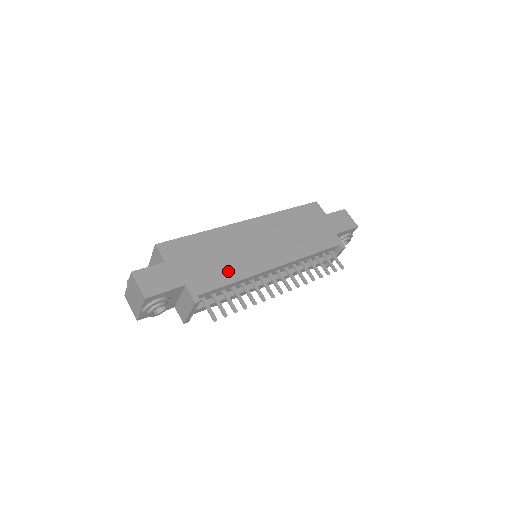
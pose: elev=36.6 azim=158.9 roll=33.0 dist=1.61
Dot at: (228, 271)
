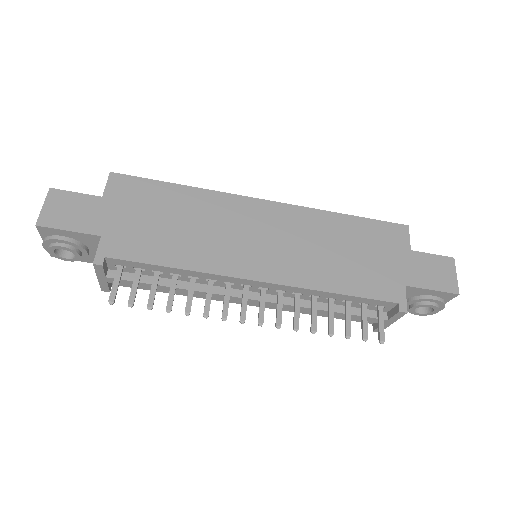
Dot at: (177, 249)
